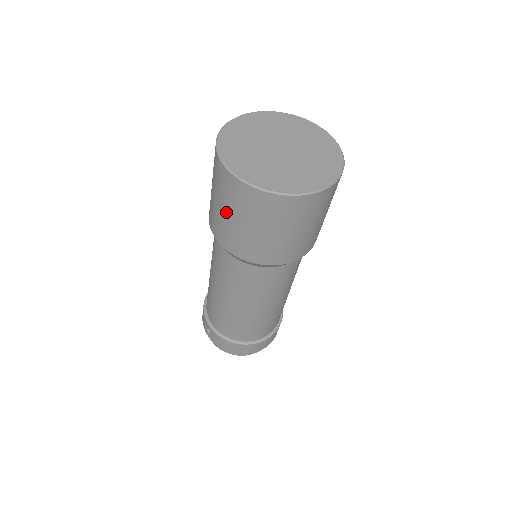
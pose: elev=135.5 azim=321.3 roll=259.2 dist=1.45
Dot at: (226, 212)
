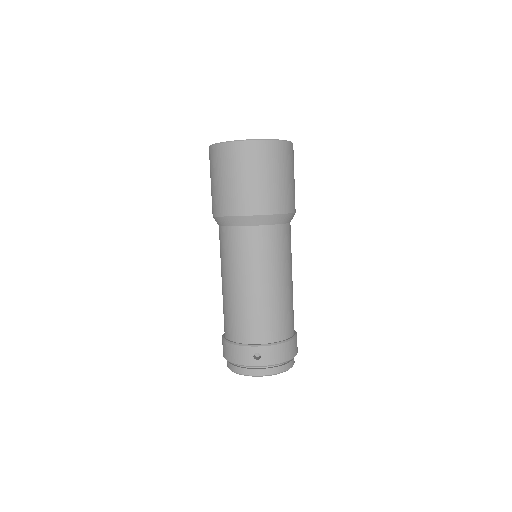
Dot at: (254, 177)
